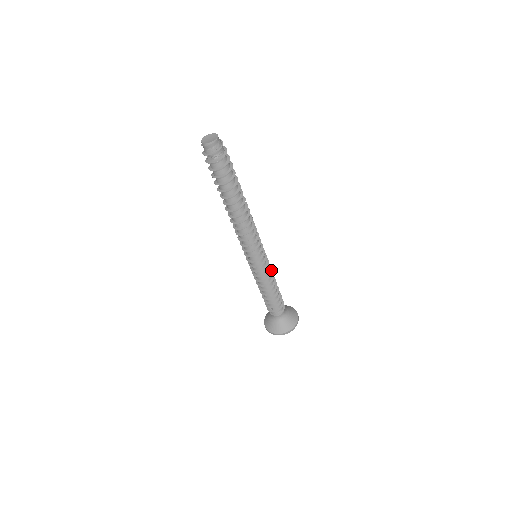
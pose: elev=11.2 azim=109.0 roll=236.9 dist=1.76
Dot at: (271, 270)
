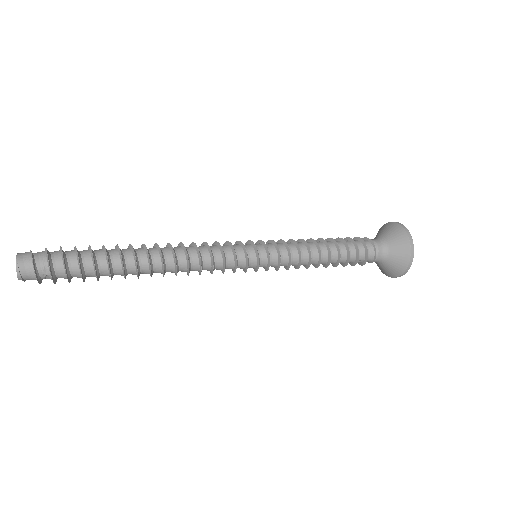
Dot at: (293, 241)
